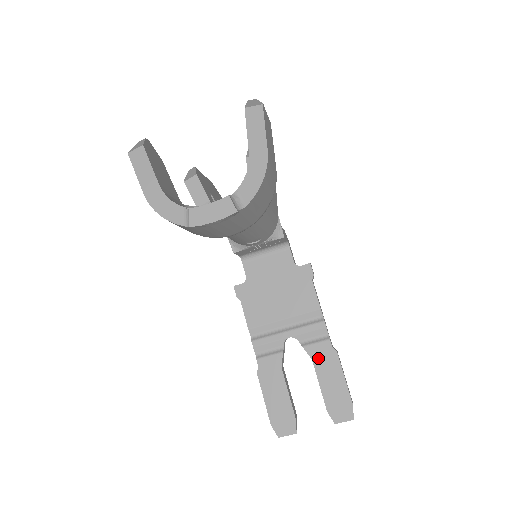
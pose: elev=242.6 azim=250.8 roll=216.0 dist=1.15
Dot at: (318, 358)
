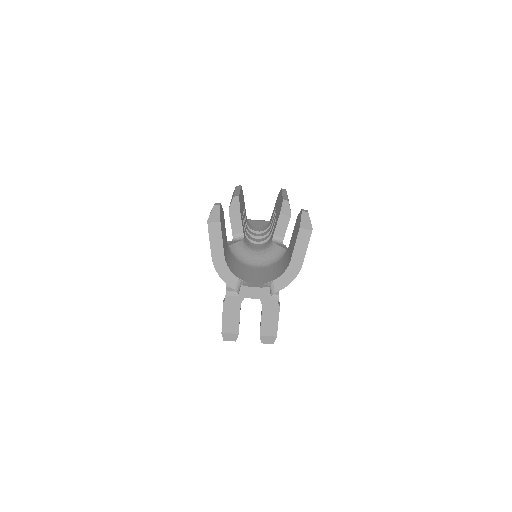
Dot at: (266, 307)
